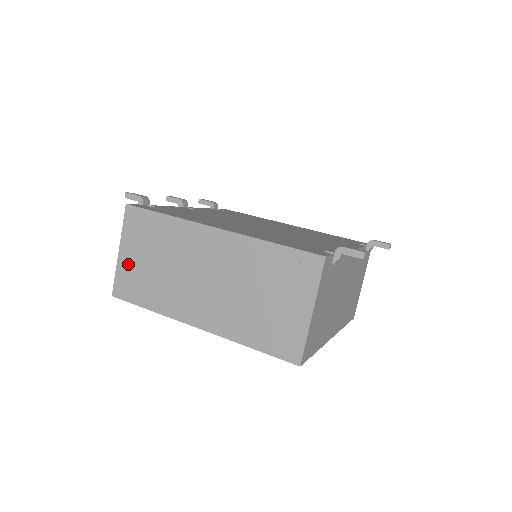
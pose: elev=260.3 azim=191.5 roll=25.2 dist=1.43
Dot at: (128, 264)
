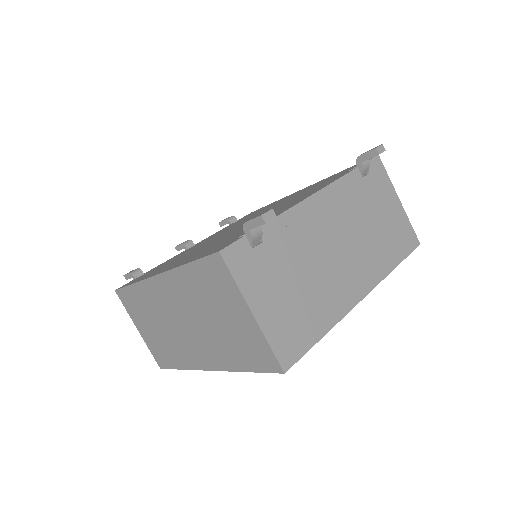
Dot at: (148, 338)
